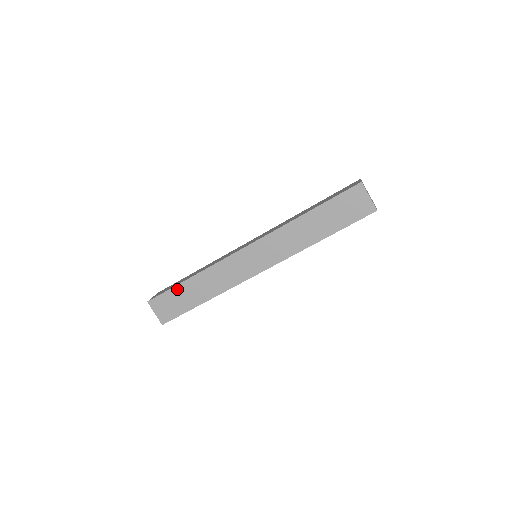
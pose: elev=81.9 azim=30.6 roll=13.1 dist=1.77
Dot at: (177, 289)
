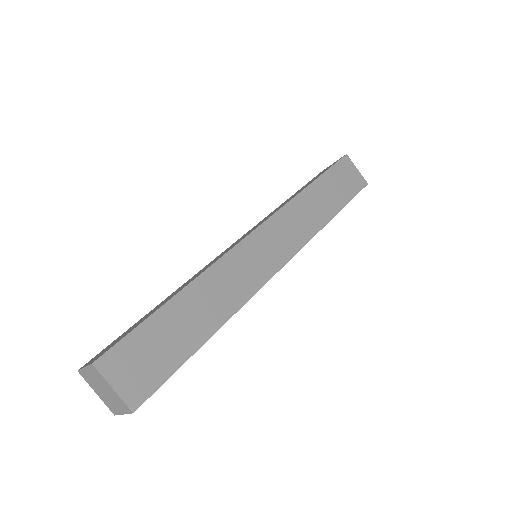
Dot at: (157, 319)
